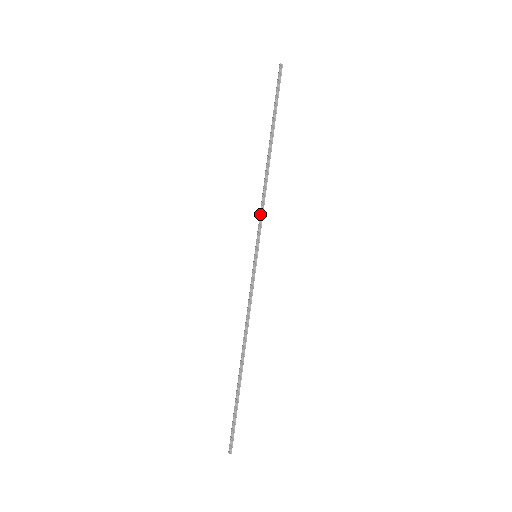
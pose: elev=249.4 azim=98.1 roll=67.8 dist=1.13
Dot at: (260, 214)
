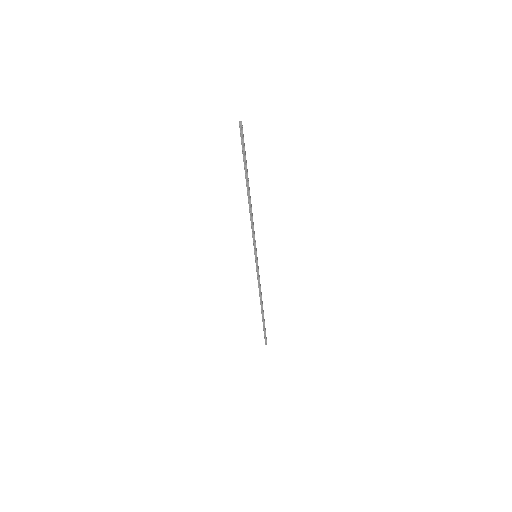
Dot at: (252, 233)
